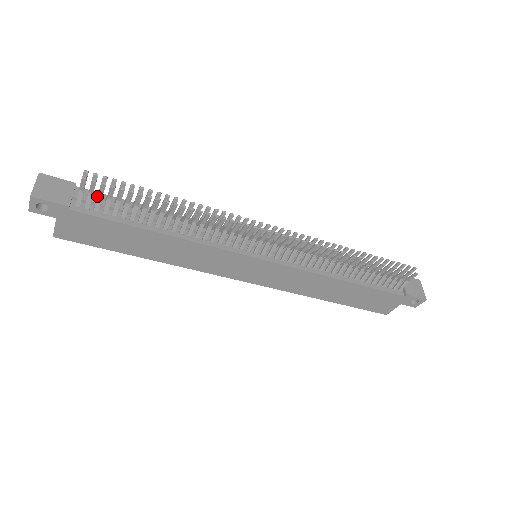
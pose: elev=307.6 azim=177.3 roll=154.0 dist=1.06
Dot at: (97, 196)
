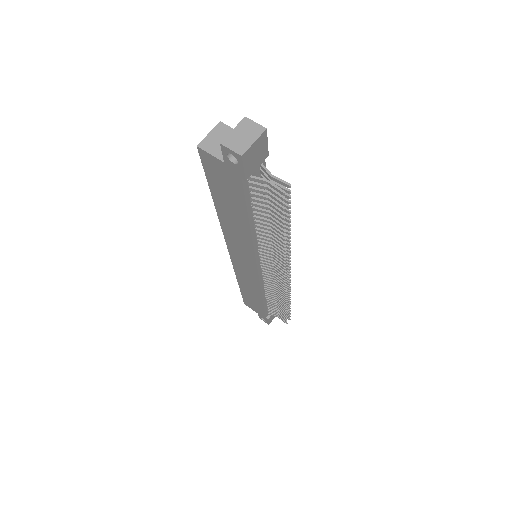
Dot at: (266, 190)
